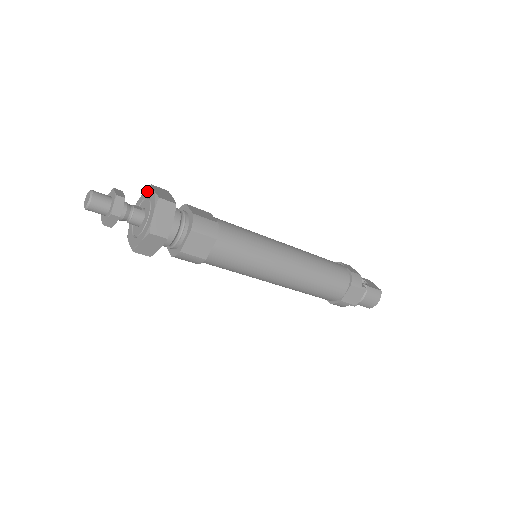
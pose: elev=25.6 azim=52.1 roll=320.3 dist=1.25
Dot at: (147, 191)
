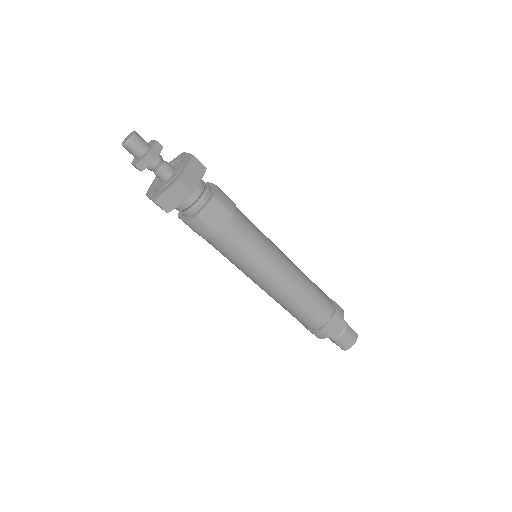
Dot at: (178, 156)
